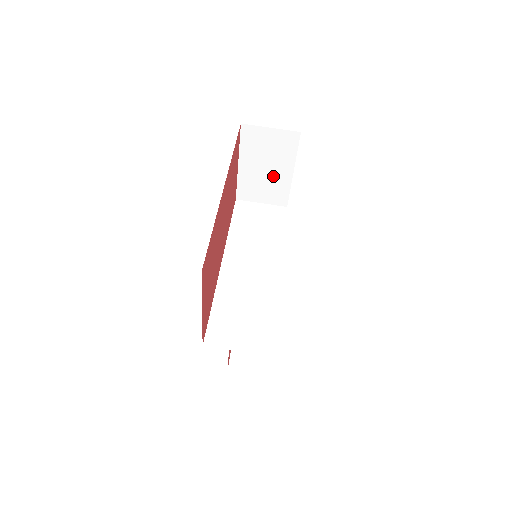
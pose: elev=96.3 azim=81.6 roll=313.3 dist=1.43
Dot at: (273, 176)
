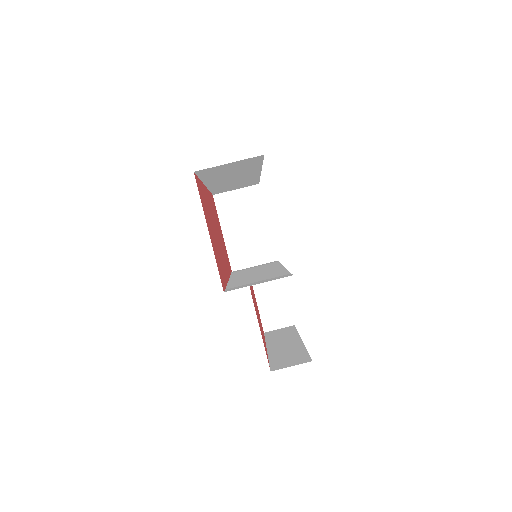
Dot at: (254, 233)
